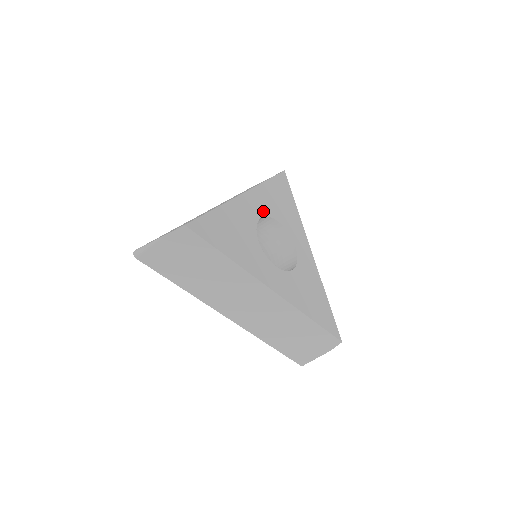
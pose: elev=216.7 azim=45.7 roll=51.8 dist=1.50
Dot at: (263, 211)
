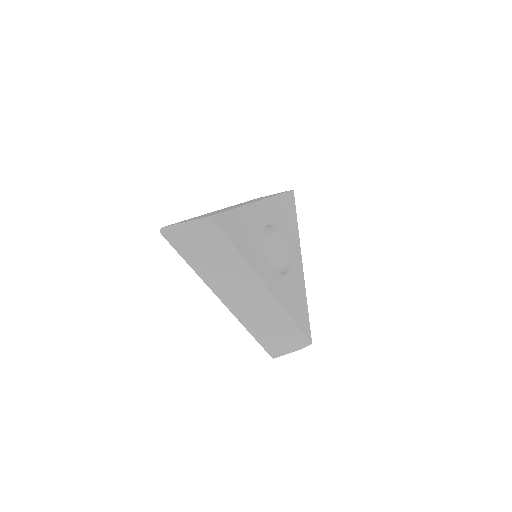
Dot at: (271, 220)
